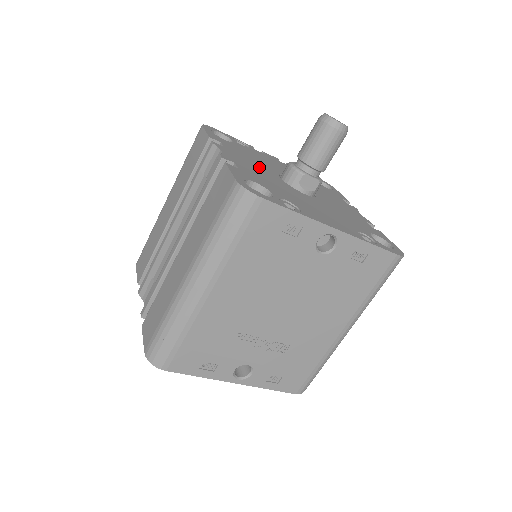
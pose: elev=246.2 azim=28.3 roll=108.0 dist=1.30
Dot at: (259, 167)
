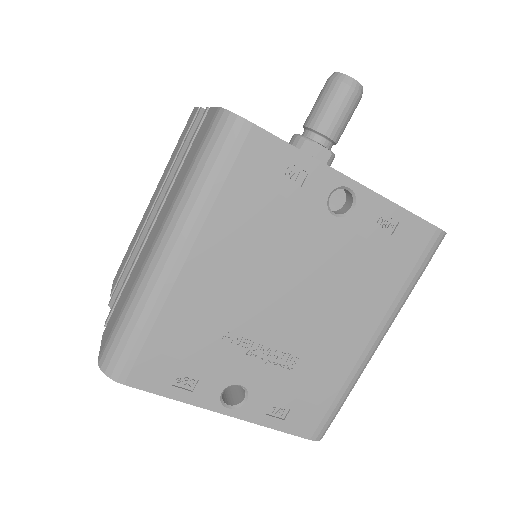
Dot at: occluded
